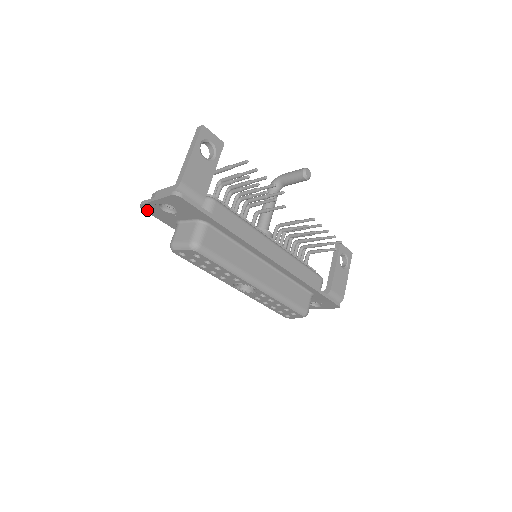
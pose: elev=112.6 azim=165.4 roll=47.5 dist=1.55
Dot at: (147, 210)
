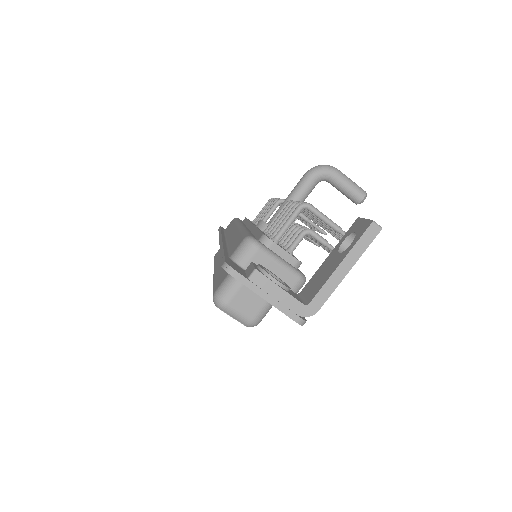
Dot at: occluded
